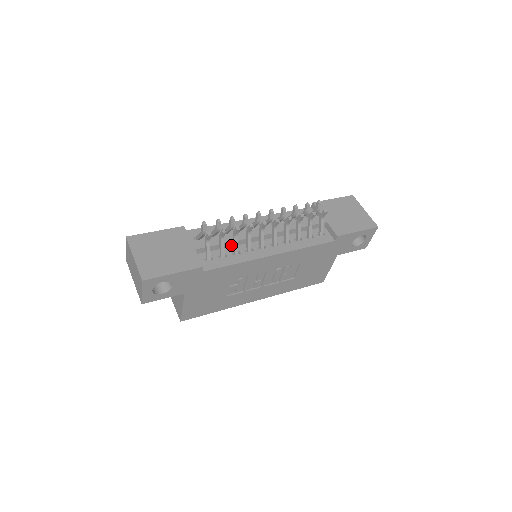
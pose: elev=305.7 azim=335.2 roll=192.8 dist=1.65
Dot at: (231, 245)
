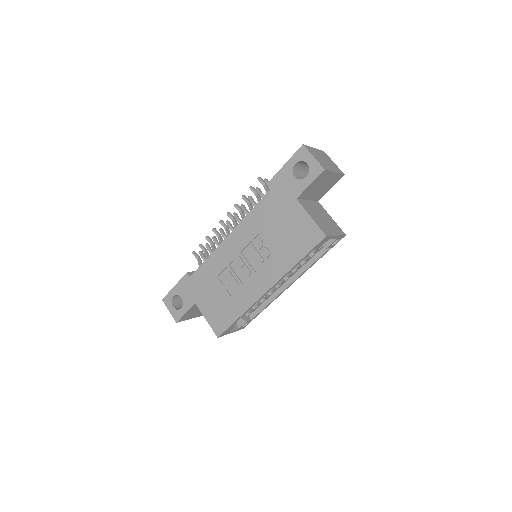
Dot at: occluded
